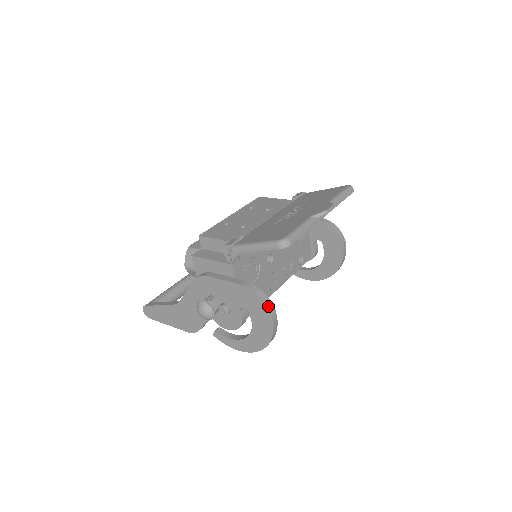
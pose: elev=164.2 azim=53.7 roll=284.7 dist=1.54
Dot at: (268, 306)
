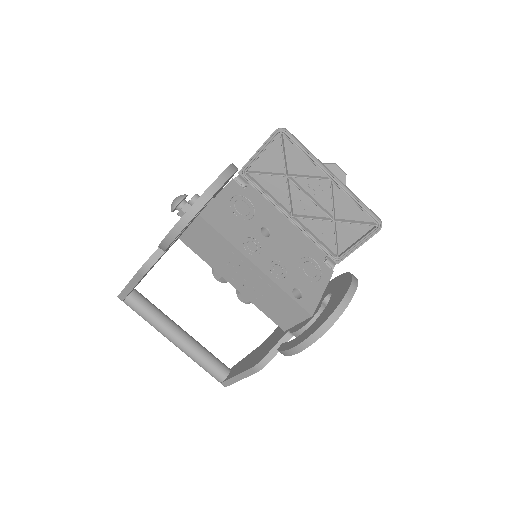
Dot at: (232, 165)
